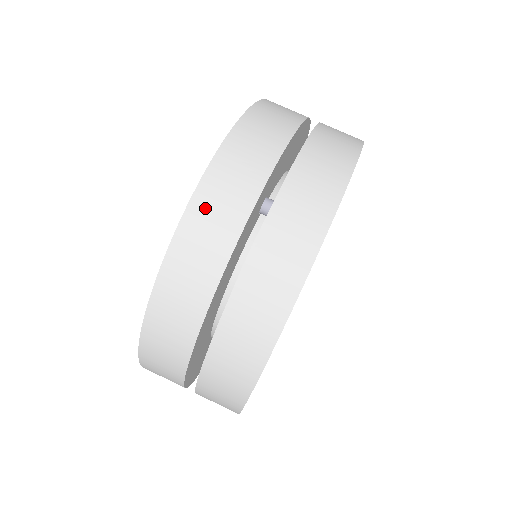
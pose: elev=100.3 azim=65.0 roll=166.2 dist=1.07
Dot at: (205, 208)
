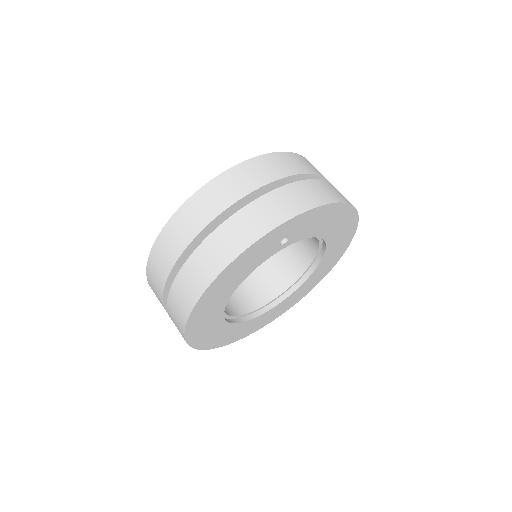
Dot at: (214, 189)
